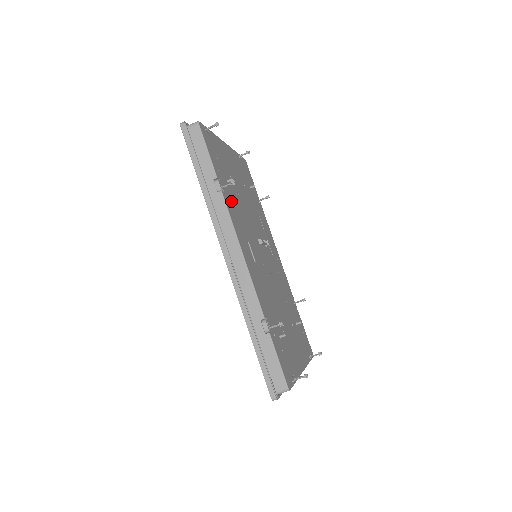
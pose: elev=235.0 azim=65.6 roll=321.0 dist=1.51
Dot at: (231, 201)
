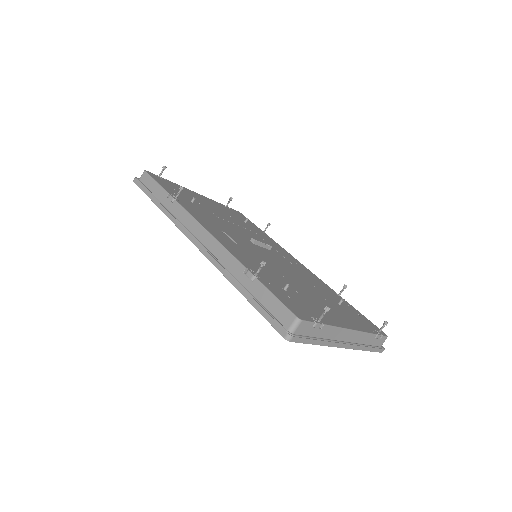
Dot at: (194, 209)
